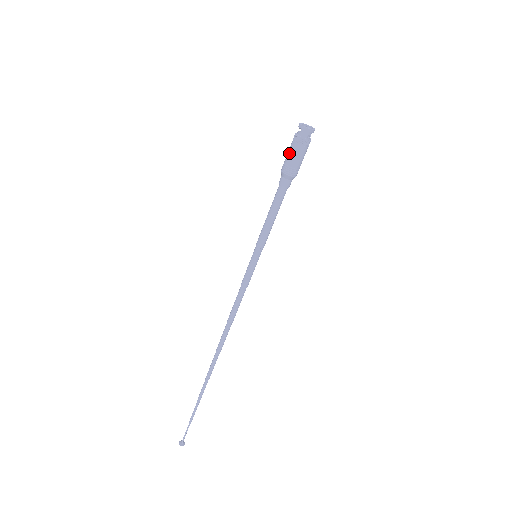
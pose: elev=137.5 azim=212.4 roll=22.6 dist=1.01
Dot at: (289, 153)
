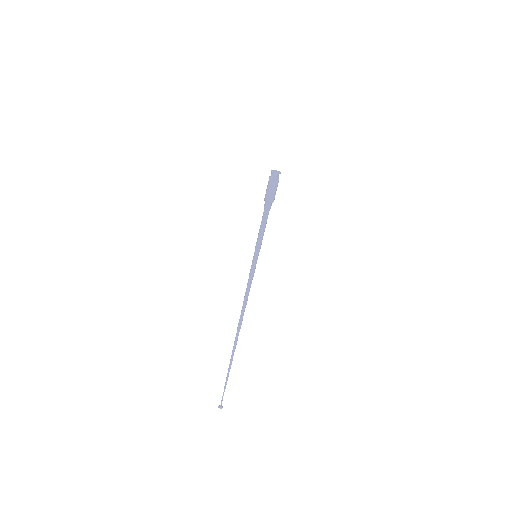
Dot at: (267, 187)
